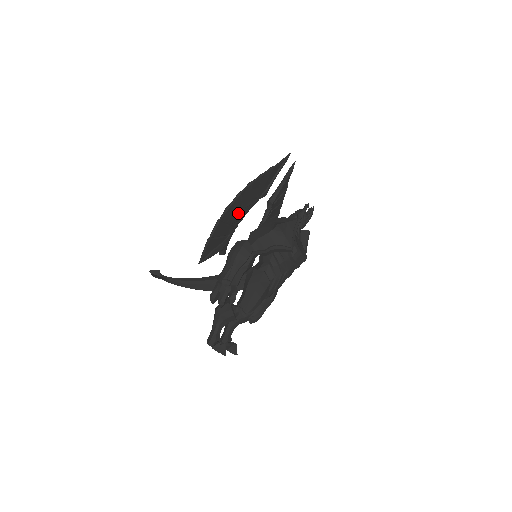
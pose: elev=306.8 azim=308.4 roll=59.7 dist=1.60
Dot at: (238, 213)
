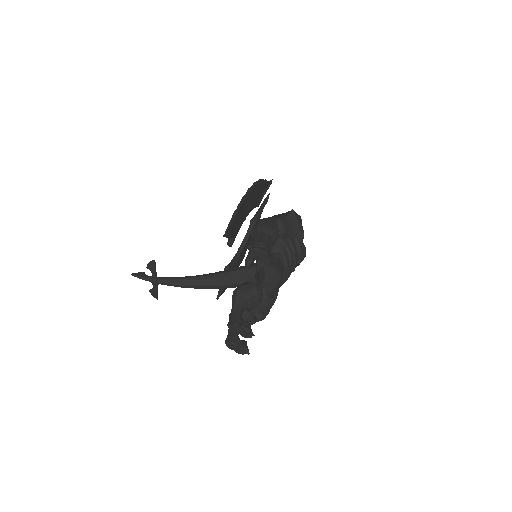
Dot at: (249, 204)
